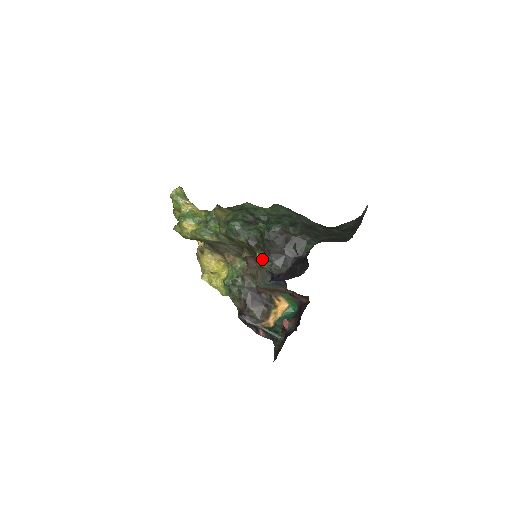
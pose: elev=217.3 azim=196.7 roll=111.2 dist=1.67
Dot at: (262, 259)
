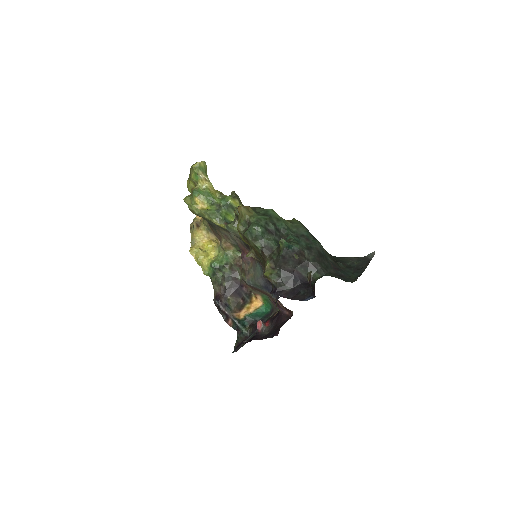
Dot at: (271, 271)
